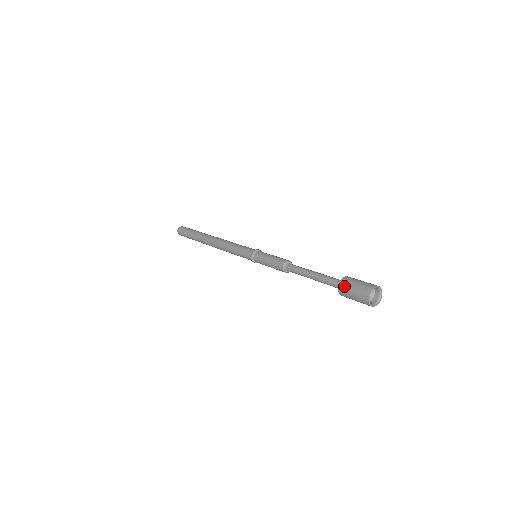
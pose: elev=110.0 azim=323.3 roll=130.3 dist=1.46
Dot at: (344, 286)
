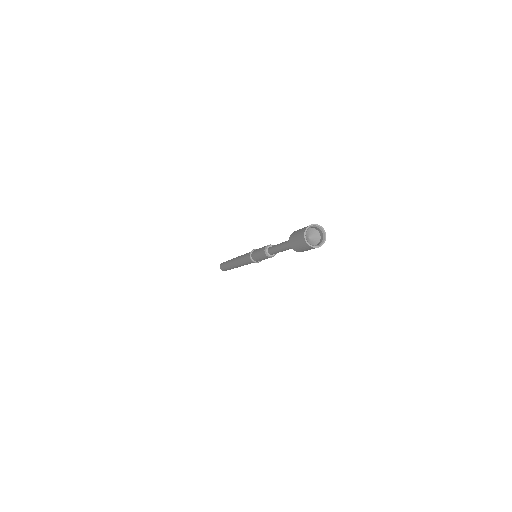
Dot at: (291, 243)
